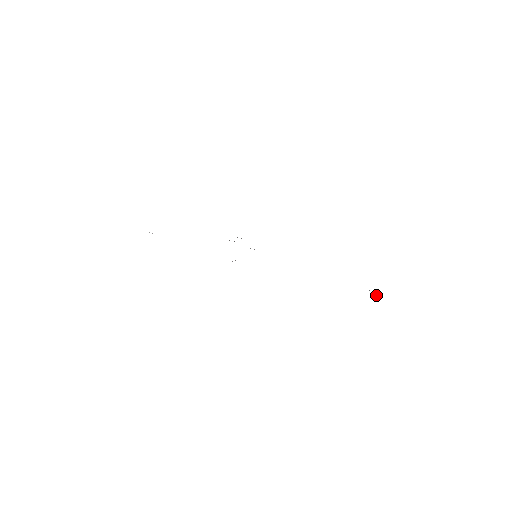
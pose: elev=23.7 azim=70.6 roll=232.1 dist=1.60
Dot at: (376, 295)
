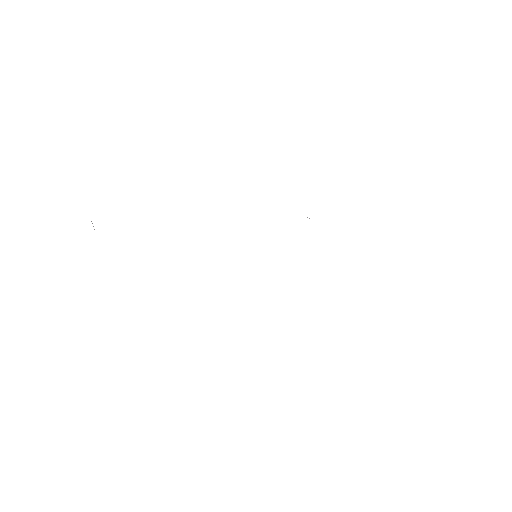
Dot at: occluded
